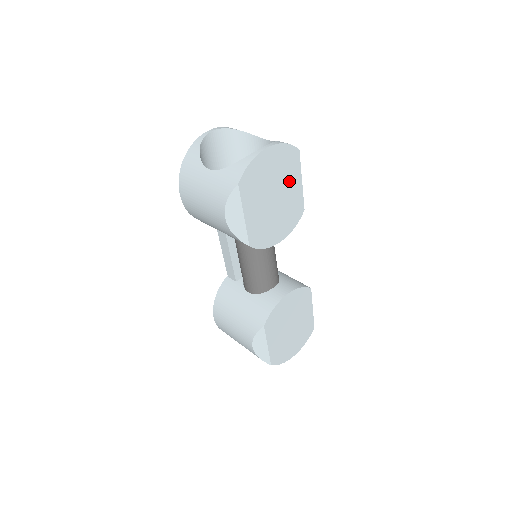
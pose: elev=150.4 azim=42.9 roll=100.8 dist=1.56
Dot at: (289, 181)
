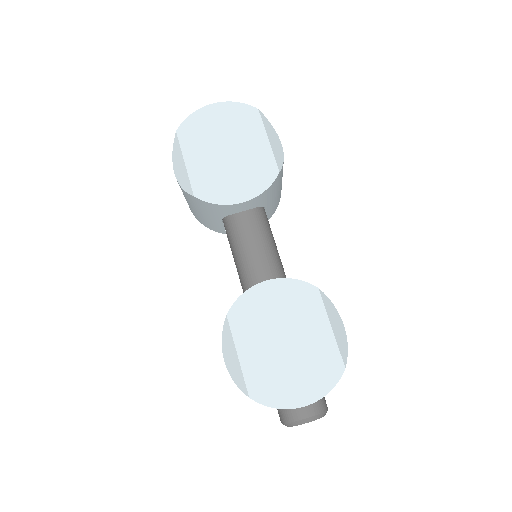
Dot at: (248, 138)
